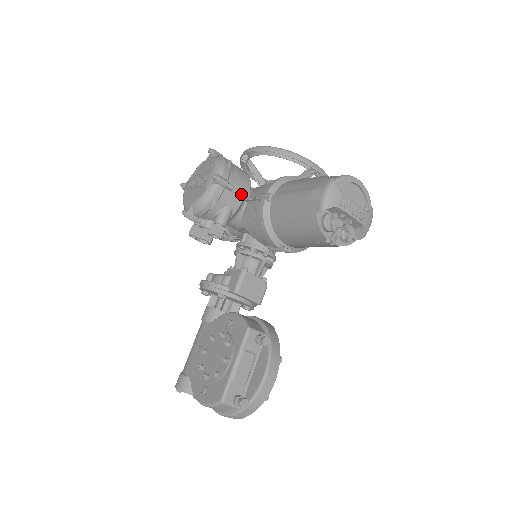
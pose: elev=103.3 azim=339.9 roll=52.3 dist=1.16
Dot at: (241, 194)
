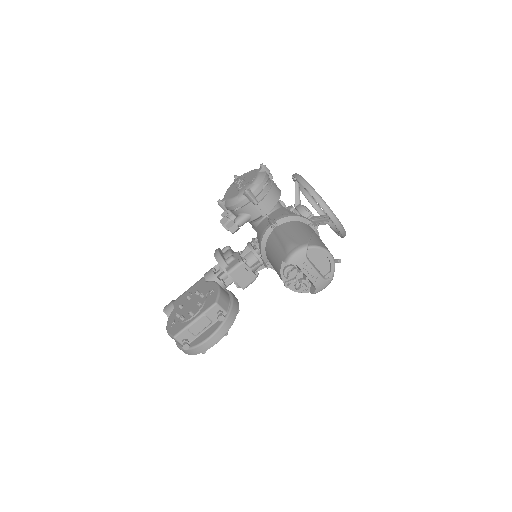
Dot at: (262, 210)
